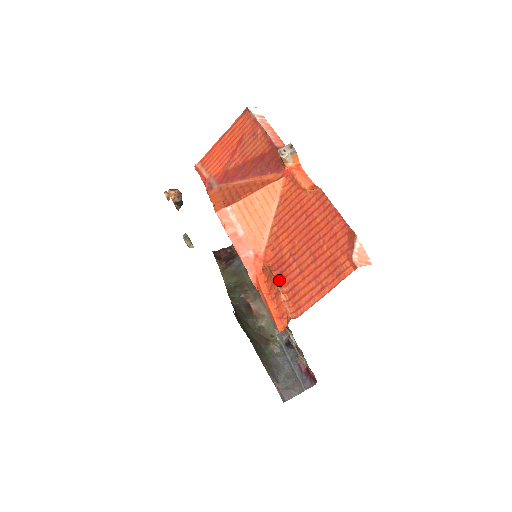
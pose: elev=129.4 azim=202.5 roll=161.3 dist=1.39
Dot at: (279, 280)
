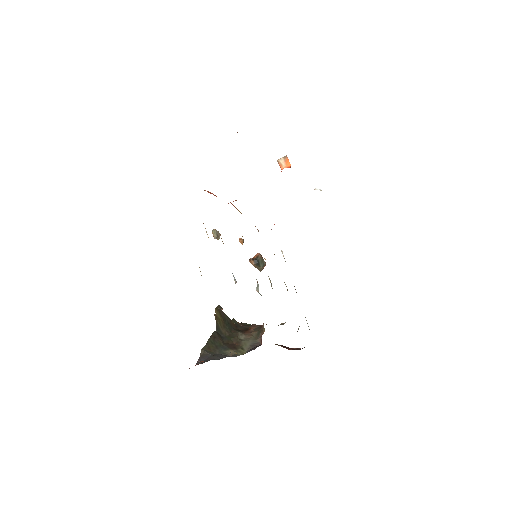
Dot at: occluded
